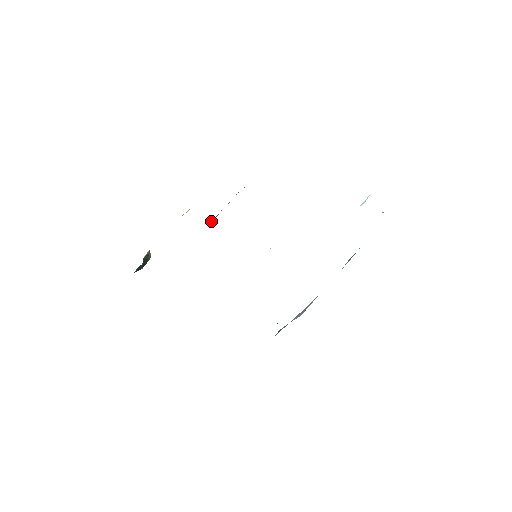
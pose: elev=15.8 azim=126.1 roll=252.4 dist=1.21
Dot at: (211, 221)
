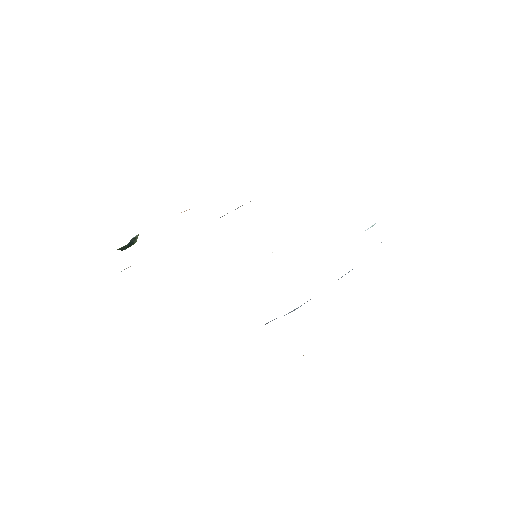
Dot at: occluded
